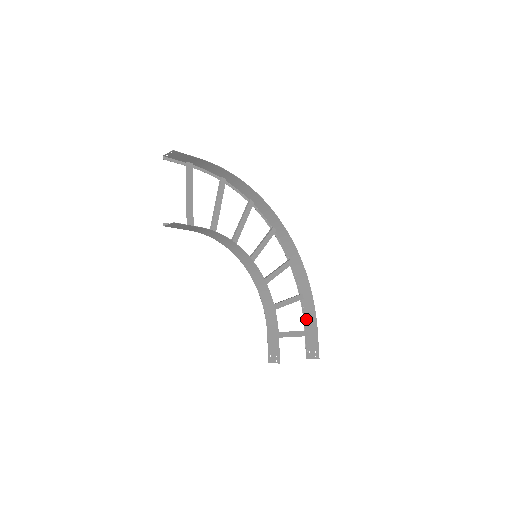
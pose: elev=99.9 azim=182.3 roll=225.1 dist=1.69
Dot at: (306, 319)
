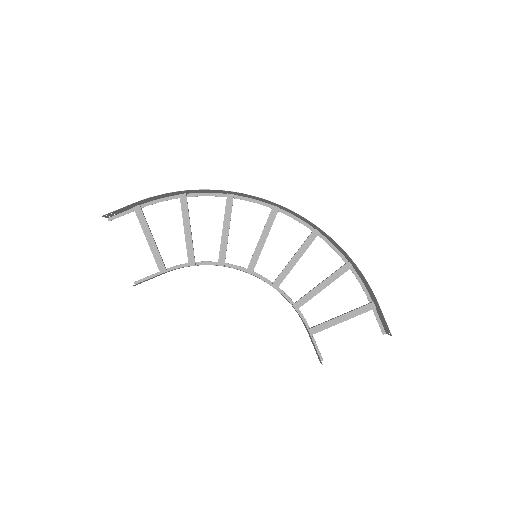
Dot at: (366, 288)
